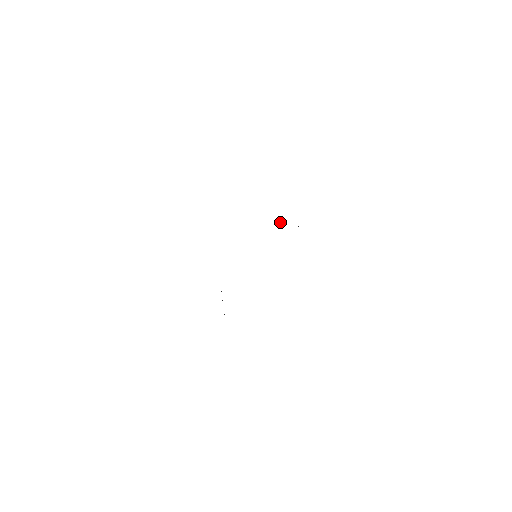
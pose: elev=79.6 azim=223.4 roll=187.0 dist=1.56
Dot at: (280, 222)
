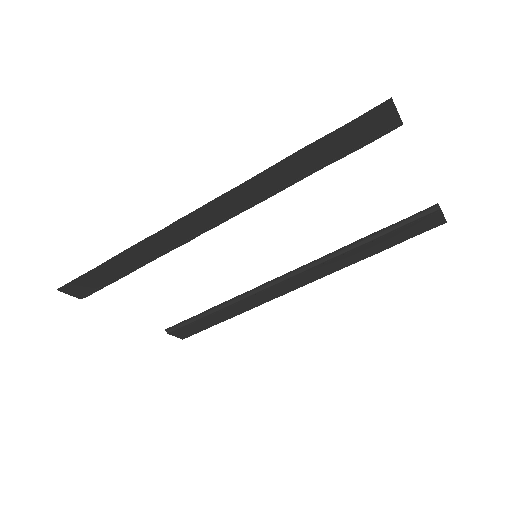
Dot at: (233, 301)
